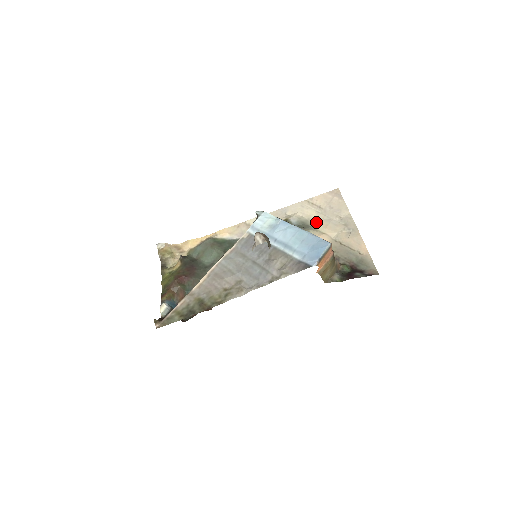
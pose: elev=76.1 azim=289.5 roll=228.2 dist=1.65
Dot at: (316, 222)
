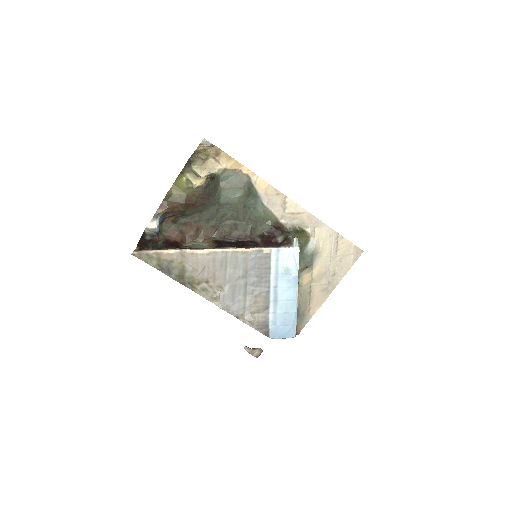
Dot at: (320, 262)
